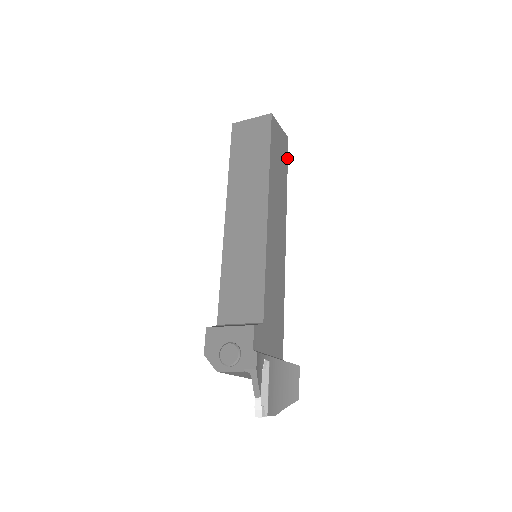
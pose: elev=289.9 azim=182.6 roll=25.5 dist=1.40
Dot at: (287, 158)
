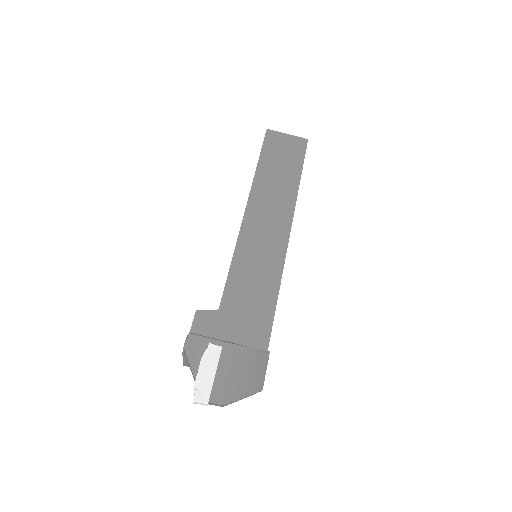
Dot at: (303, 157)
